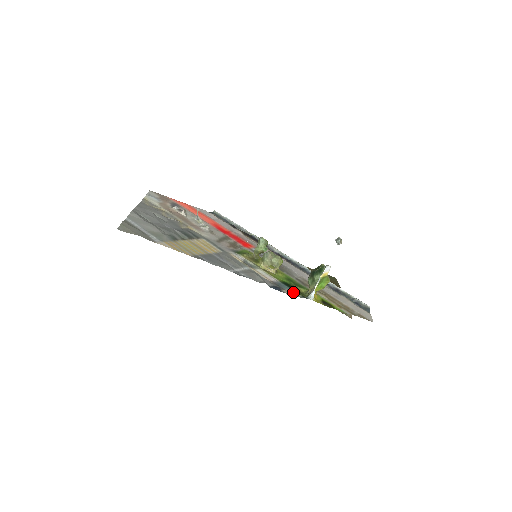
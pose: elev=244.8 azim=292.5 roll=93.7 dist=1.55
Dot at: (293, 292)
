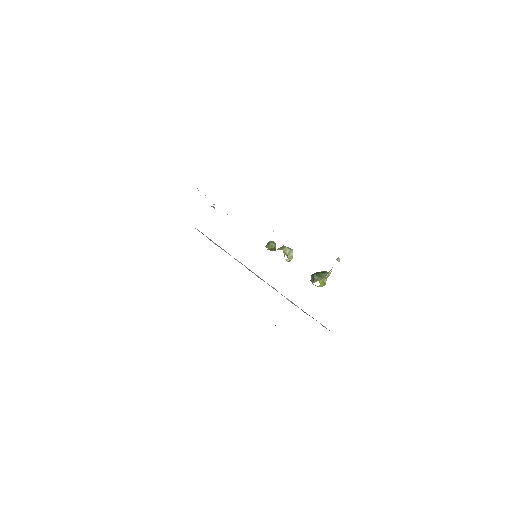
Dot at: occluded
